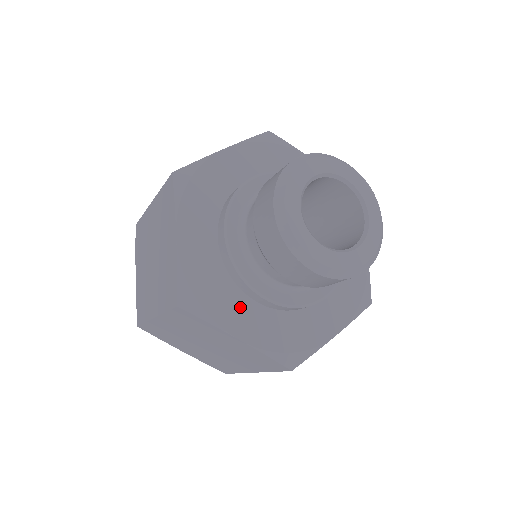
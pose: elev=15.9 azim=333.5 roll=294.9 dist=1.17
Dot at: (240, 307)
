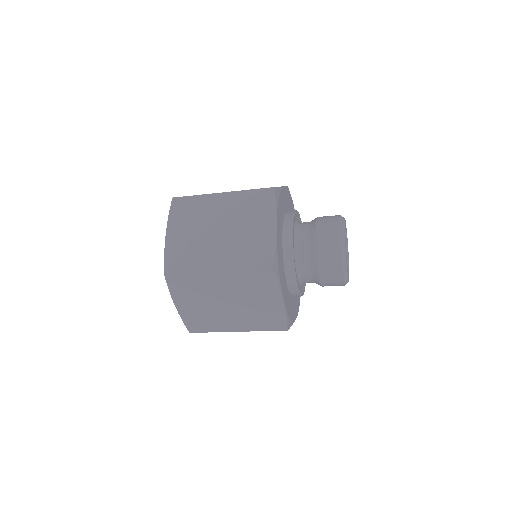
Dot at: (284, 282)
